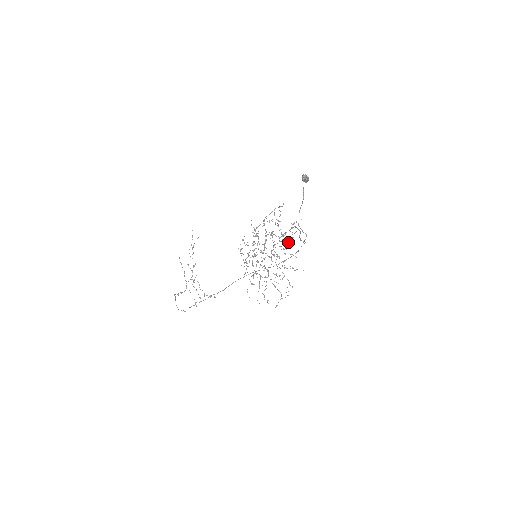
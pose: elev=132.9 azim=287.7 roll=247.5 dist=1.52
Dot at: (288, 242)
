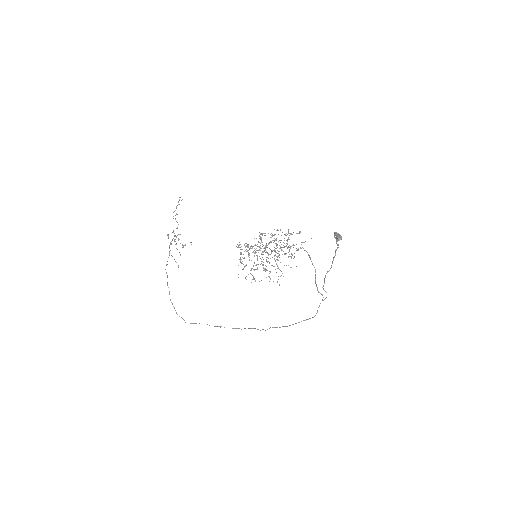
Dot at: occluded
